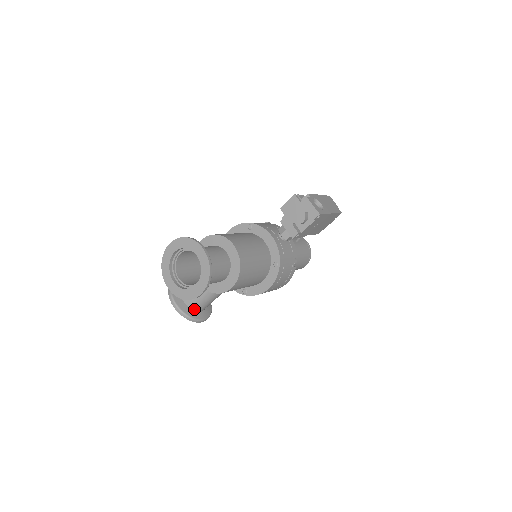
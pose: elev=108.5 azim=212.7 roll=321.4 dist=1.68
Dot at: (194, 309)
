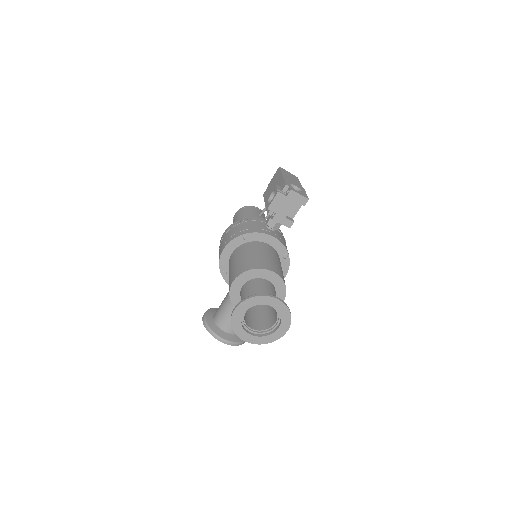
Dot at: occluded
